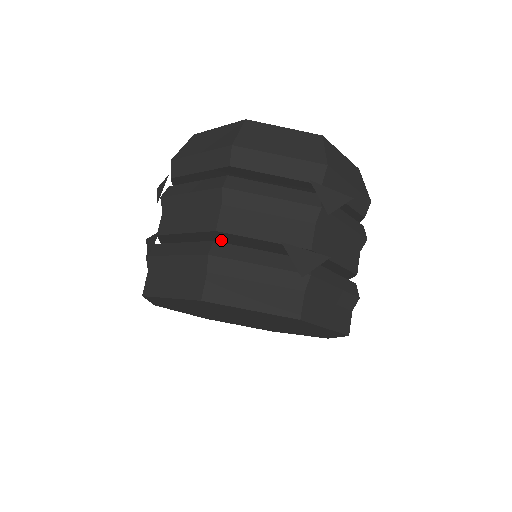
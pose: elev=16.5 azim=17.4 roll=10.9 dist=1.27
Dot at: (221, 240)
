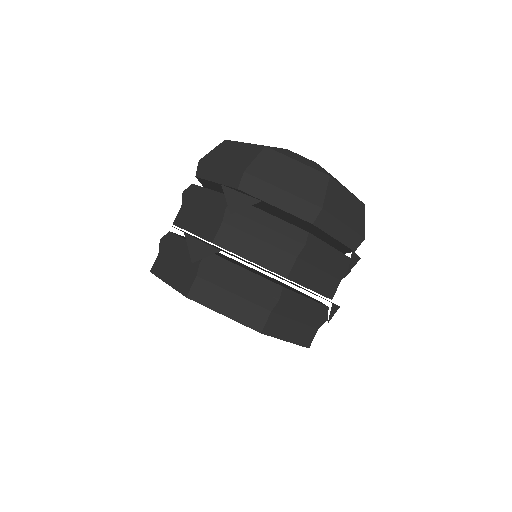
Dot at: occluded
